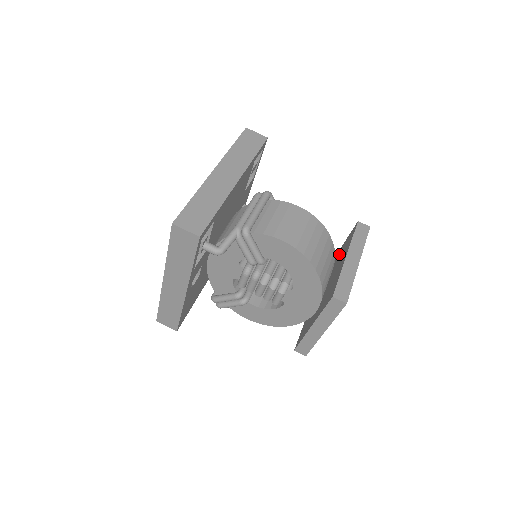
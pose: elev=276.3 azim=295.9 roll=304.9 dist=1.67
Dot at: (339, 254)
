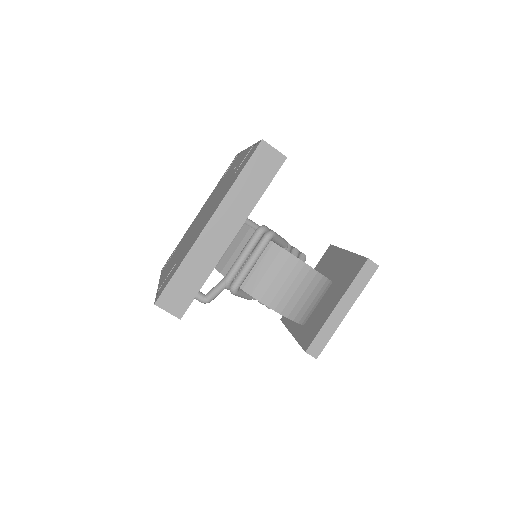
Dot at: (343, 266)
